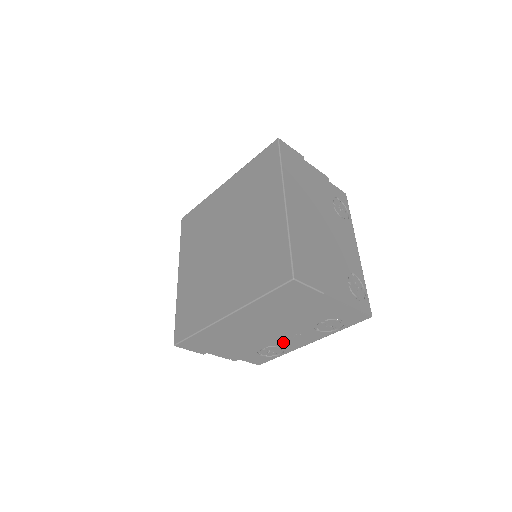
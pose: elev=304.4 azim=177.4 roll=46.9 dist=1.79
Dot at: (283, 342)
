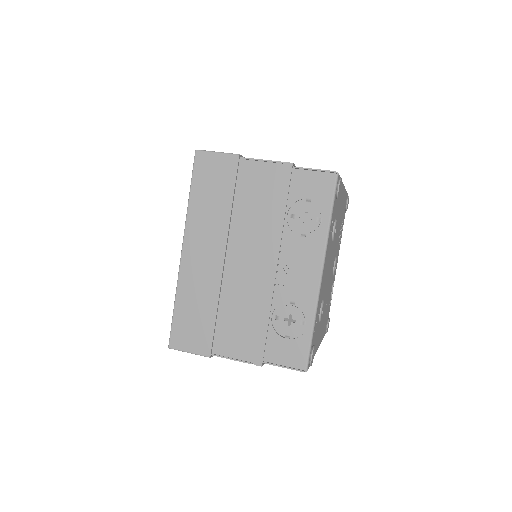
Dot at: (286, 287)
